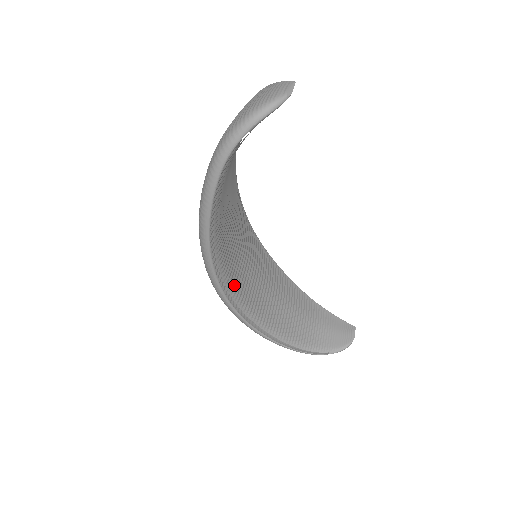
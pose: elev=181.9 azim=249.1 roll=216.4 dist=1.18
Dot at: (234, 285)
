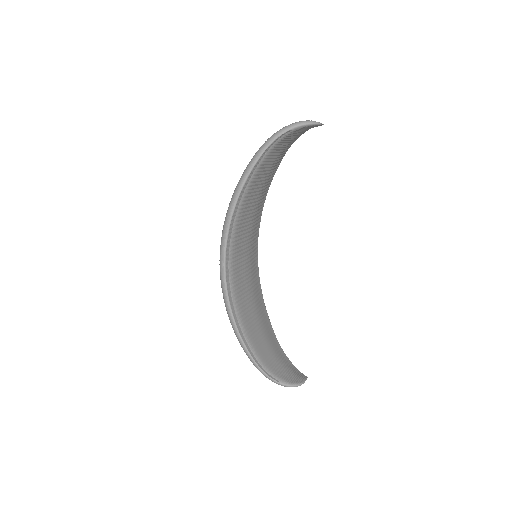
Dot at: (234, 260)
